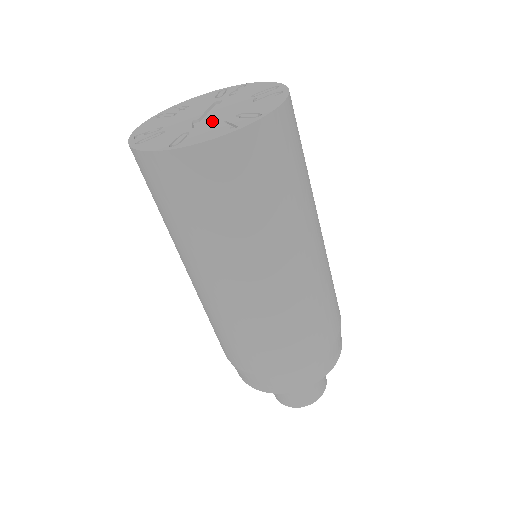
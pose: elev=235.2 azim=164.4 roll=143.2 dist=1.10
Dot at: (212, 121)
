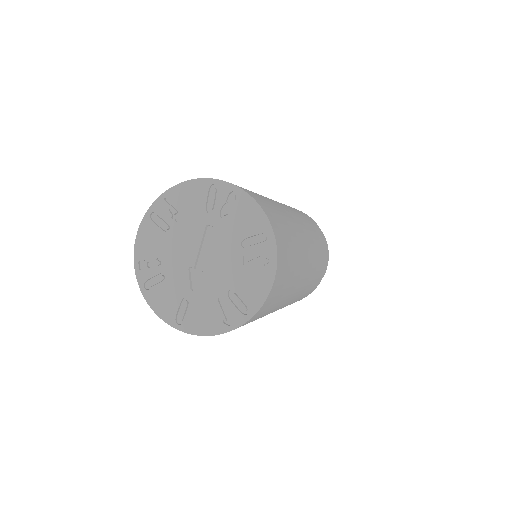
Dot at: (207, 288)
